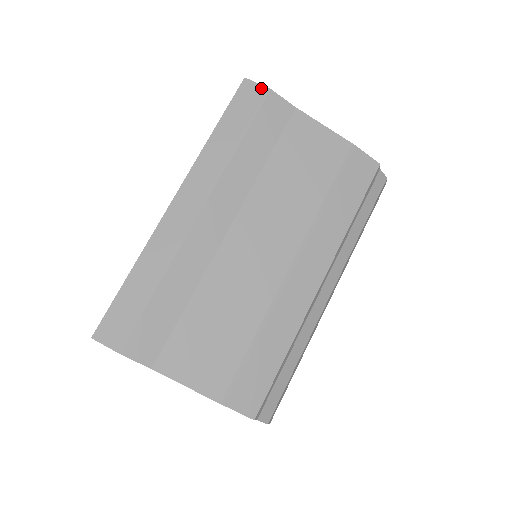
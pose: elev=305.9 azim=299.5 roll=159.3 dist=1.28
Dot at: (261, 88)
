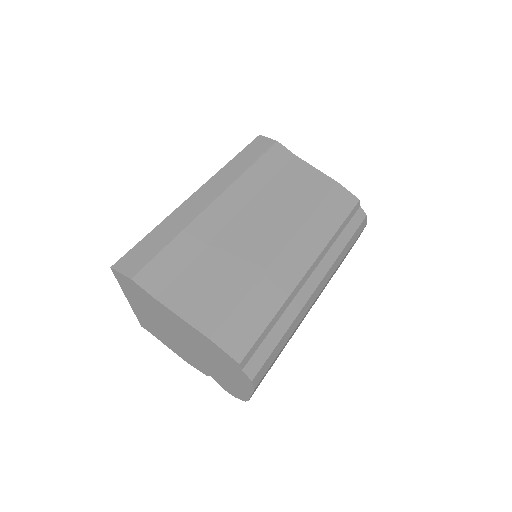
Dot at: (270, 140)
